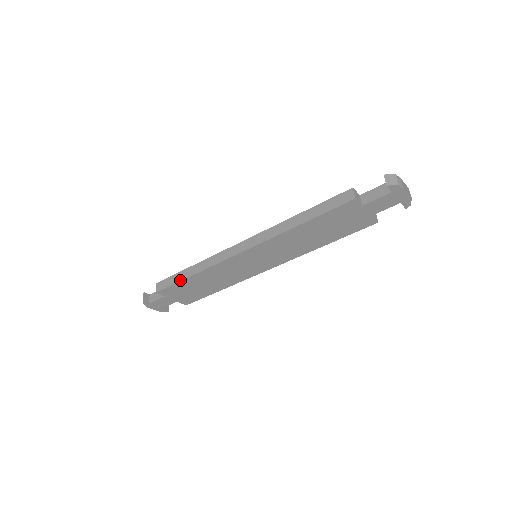
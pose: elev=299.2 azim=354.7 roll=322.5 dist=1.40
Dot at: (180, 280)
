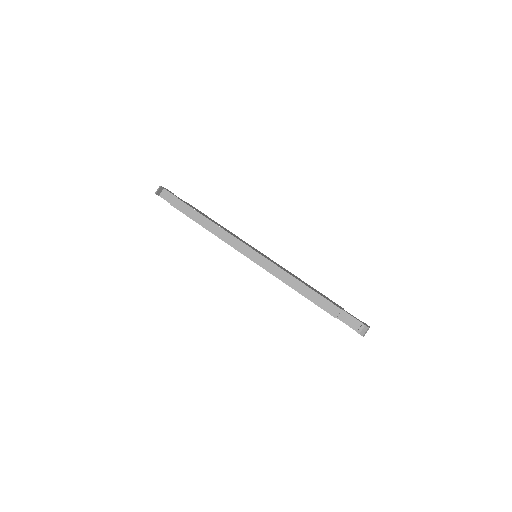
Dot at: (194, 220)
